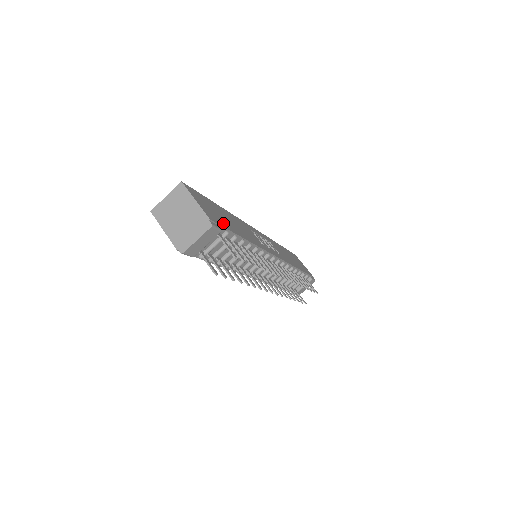
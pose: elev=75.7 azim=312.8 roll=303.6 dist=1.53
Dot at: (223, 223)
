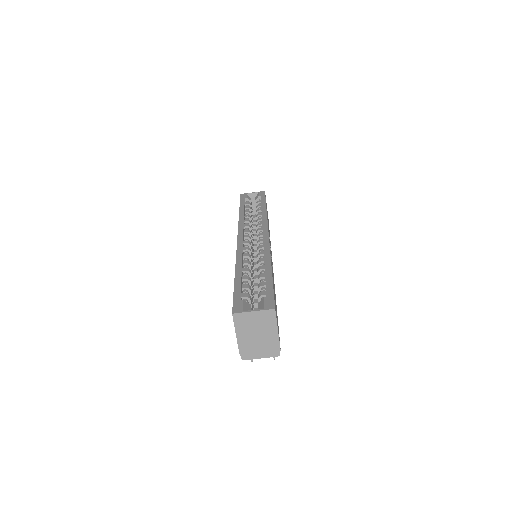
Dot at: occluded
